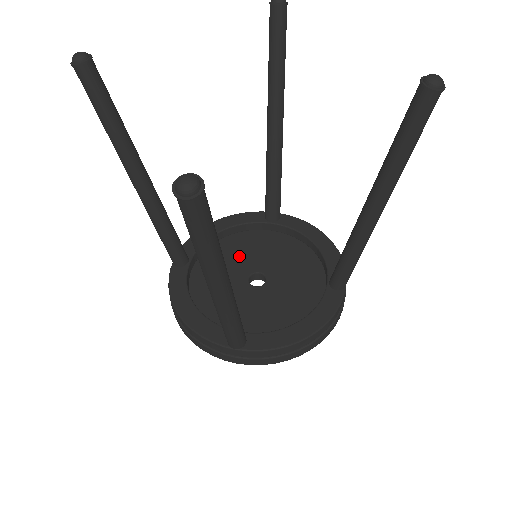
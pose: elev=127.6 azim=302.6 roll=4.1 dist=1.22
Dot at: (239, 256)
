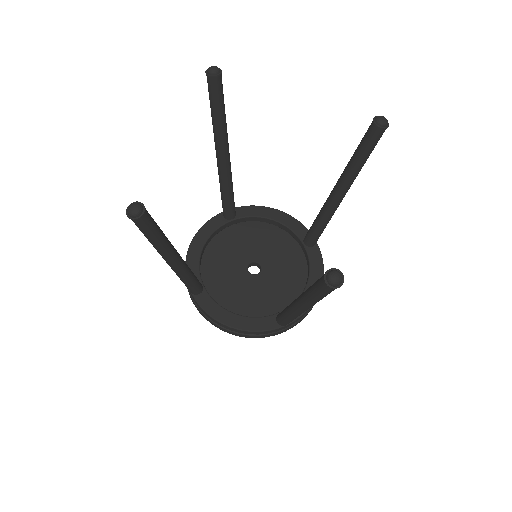
Dot at: (228, 258)
